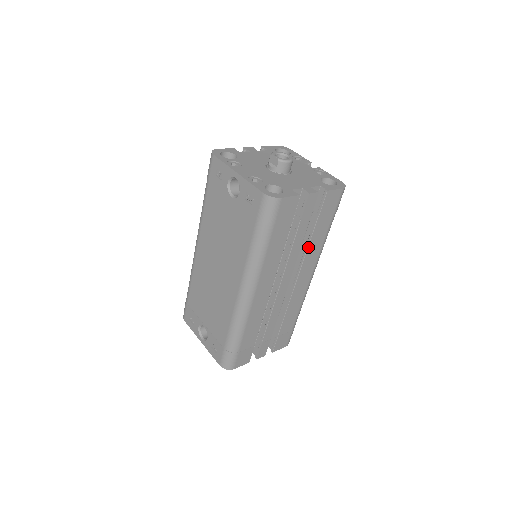
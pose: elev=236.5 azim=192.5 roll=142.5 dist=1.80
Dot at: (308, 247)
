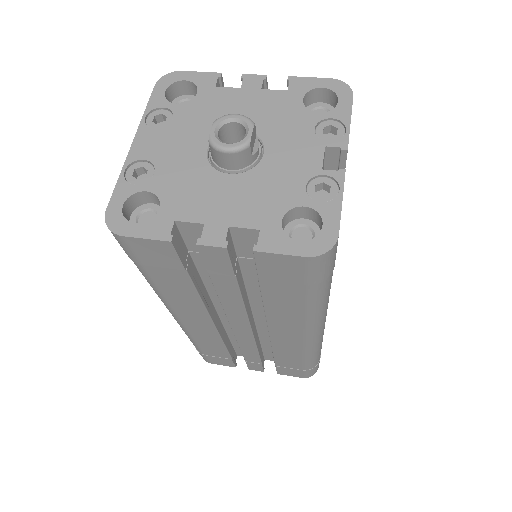
Dot at: (265, 307)
